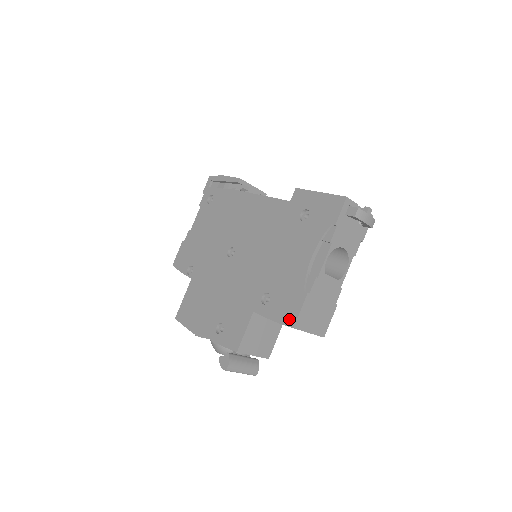
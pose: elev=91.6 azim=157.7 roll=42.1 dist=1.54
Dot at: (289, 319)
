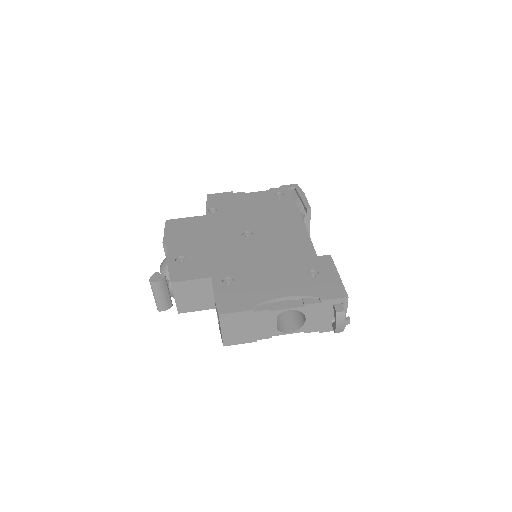
Dot at: (224, 307)
